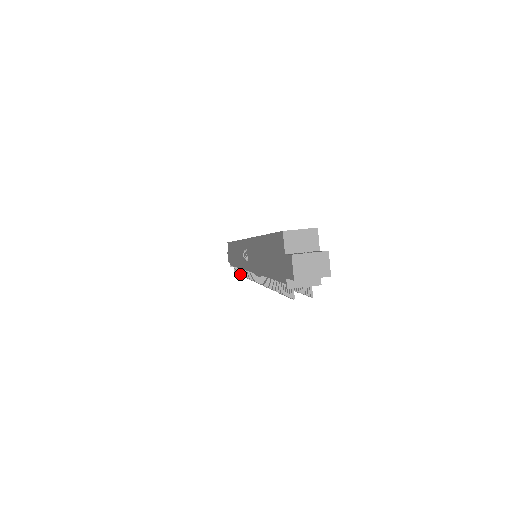
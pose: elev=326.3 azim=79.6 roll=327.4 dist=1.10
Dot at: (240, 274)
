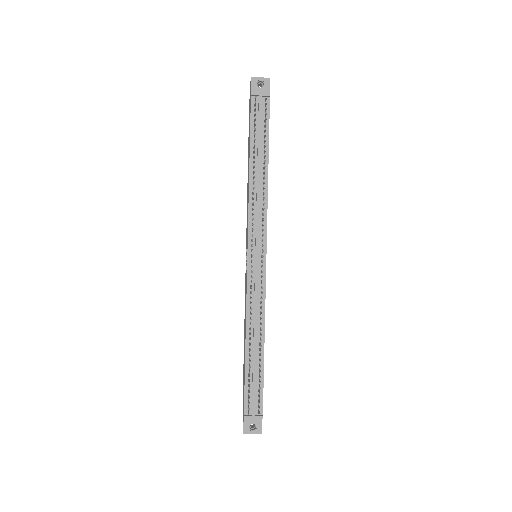
Dot at: (249, 345)
